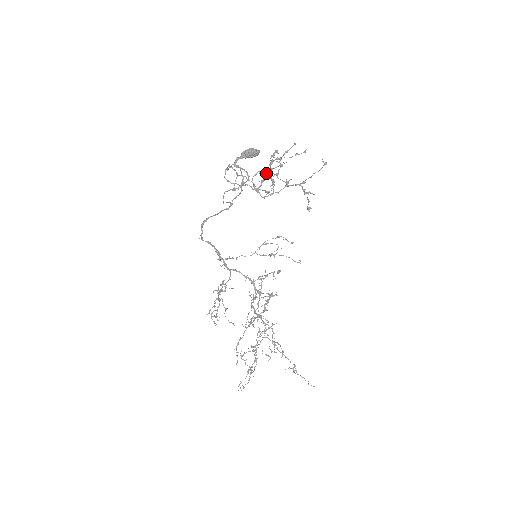
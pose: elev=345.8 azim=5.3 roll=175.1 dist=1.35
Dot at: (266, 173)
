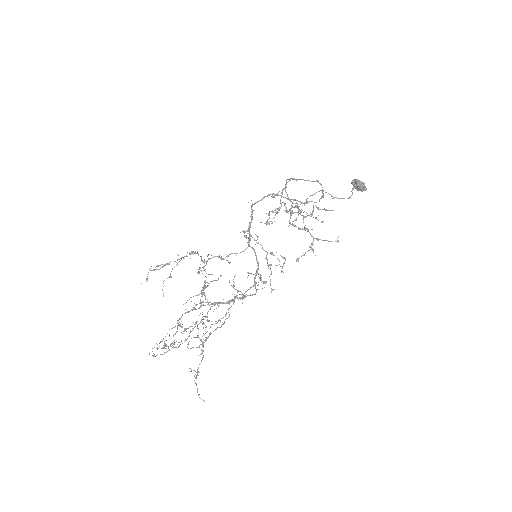
Dot at: (286, 209)
